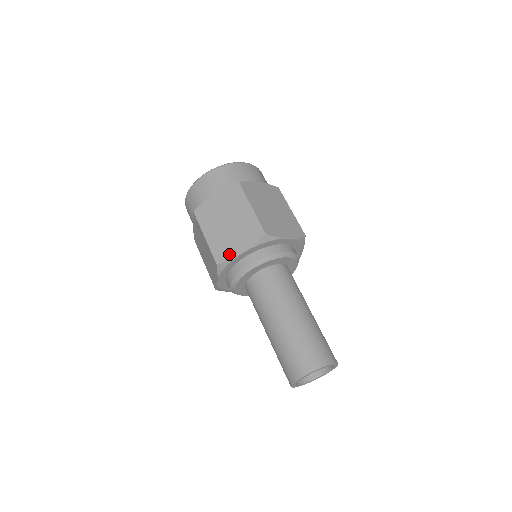
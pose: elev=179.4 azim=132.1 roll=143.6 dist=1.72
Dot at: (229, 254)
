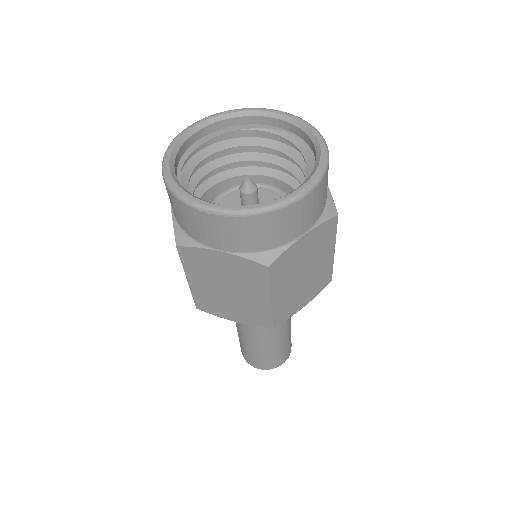
Dot at: (291, 313)
